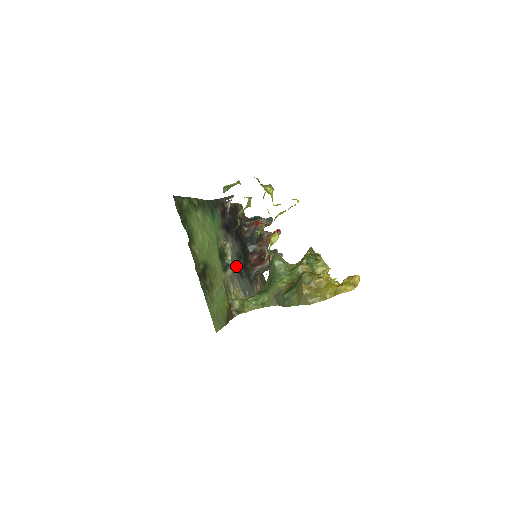
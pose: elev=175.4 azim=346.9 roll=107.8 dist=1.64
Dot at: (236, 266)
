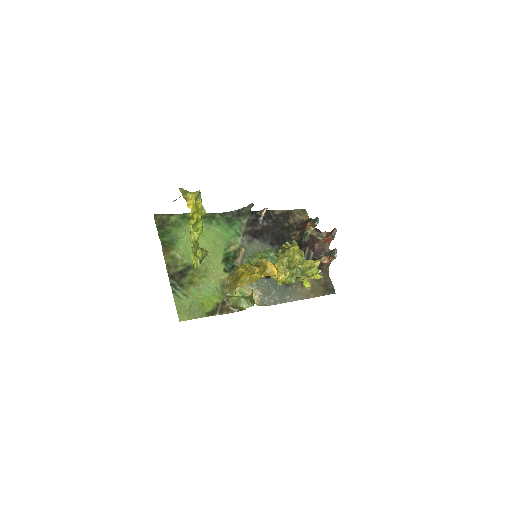
Dot at: occluded
